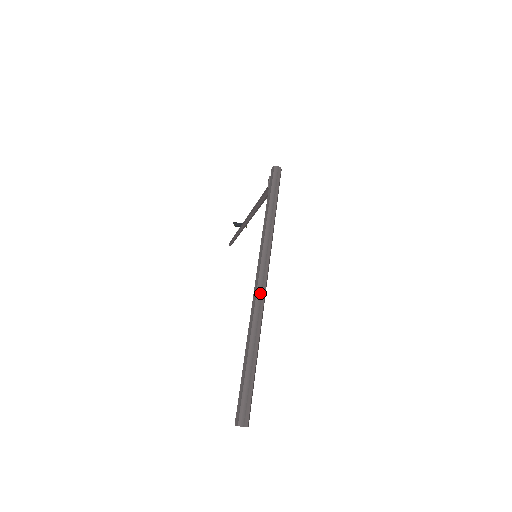
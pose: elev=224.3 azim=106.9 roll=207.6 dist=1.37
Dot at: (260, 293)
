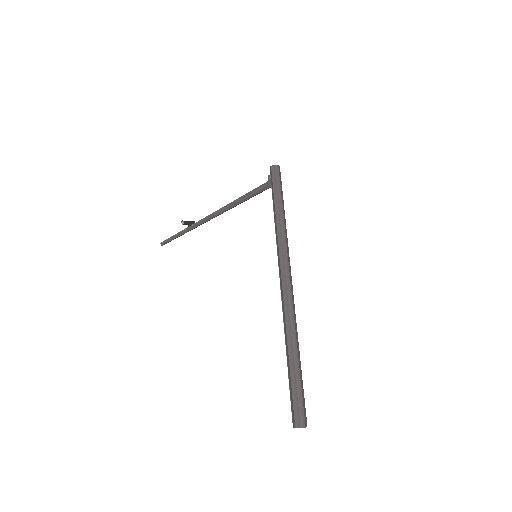
Dot at: (291, 293)
